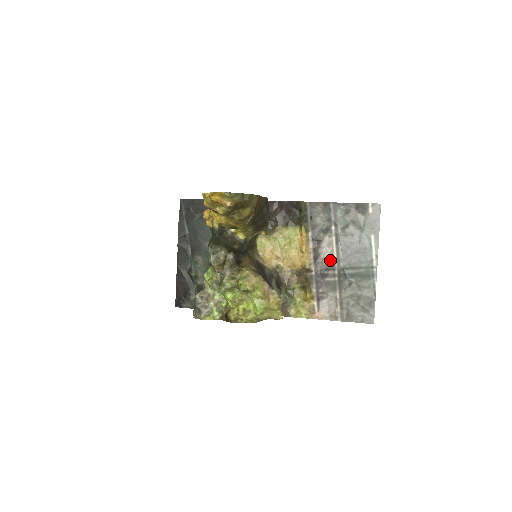
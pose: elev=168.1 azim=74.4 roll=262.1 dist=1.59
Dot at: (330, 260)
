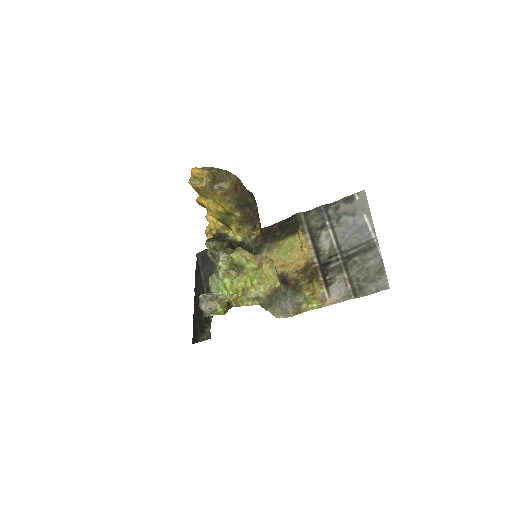
Dot at: (331, 249)
